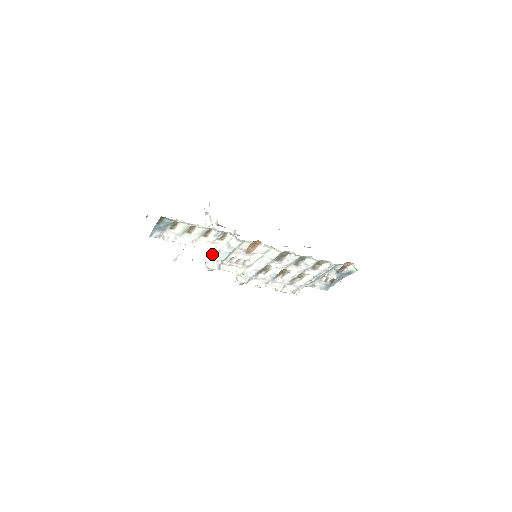
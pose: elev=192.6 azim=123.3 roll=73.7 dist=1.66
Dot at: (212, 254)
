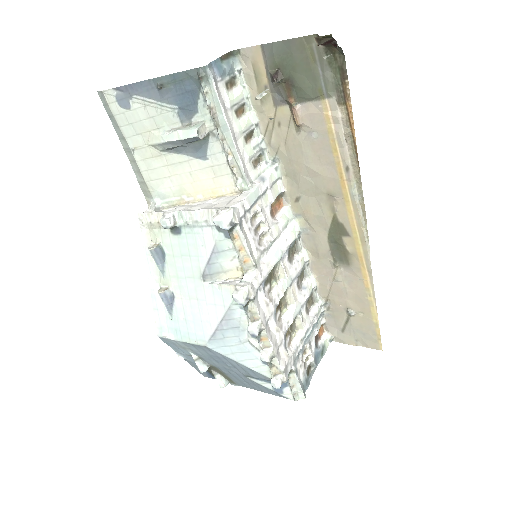
Dot at: (224, 204)
